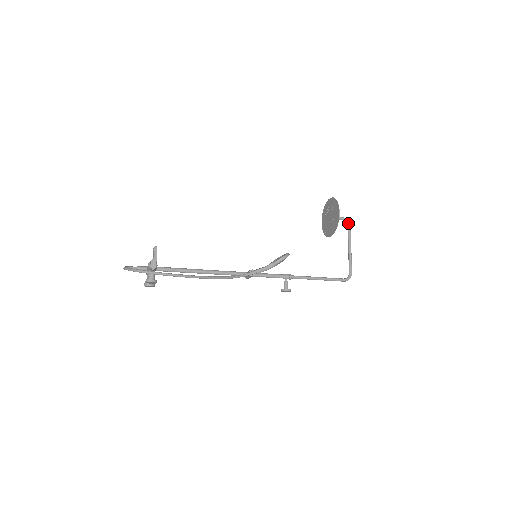
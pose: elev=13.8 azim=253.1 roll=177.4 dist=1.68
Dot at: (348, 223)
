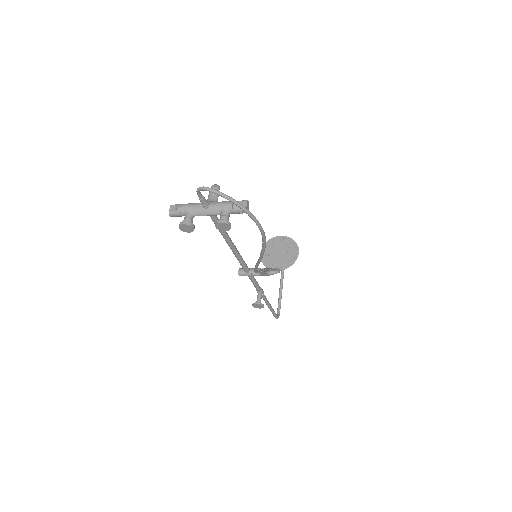
Dot at: occluded
